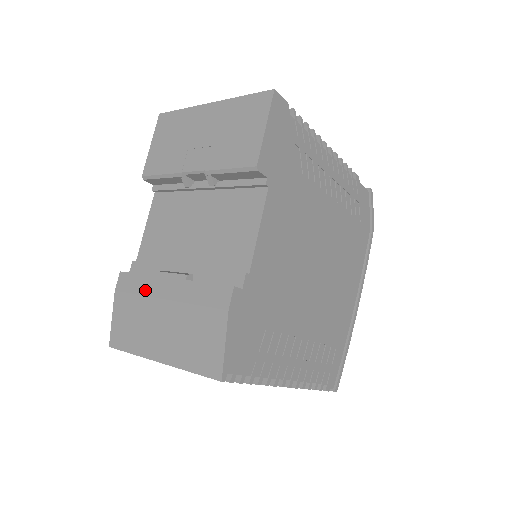
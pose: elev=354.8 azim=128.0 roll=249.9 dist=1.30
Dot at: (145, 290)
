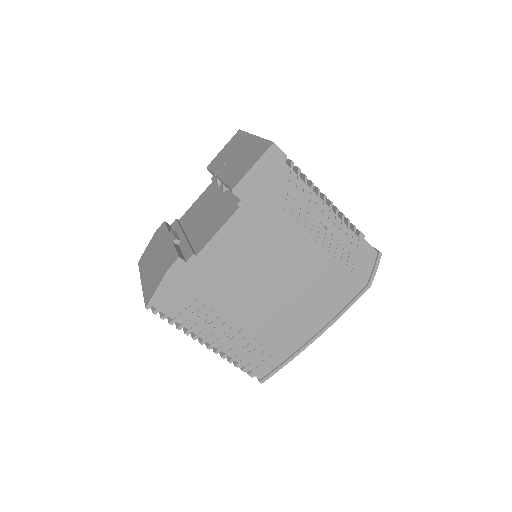
Dot at: (161, 238)
